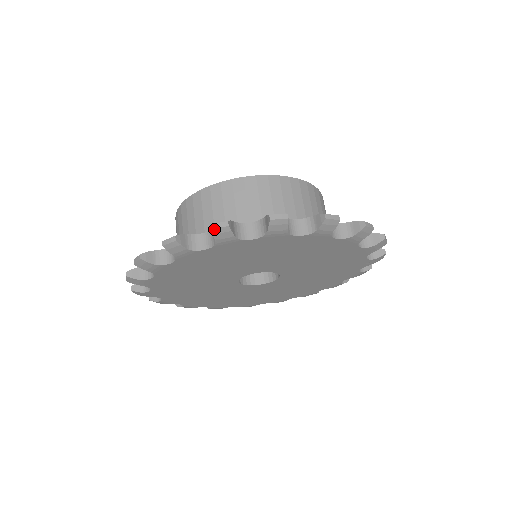
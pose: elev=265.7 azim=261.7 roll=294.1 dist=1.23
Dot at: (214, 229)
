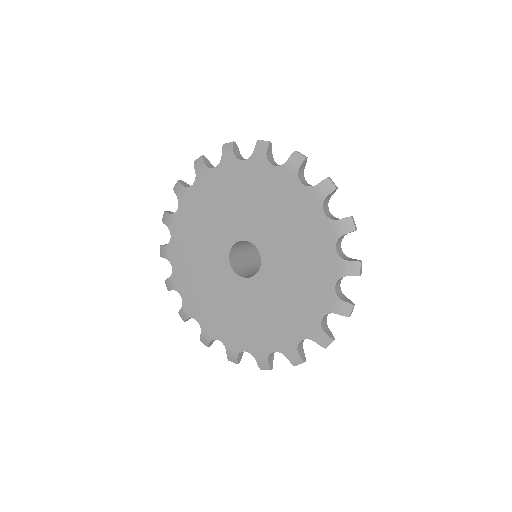
Dot at: (297, 152)
